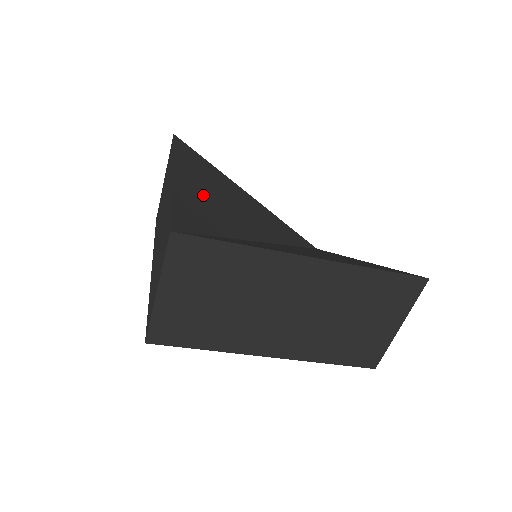
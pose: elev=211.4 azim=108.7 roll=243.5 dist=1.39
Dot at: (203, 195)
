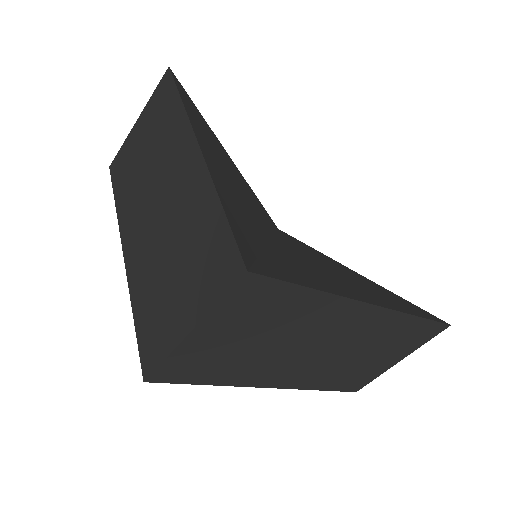
Dot at: (224, 180)
